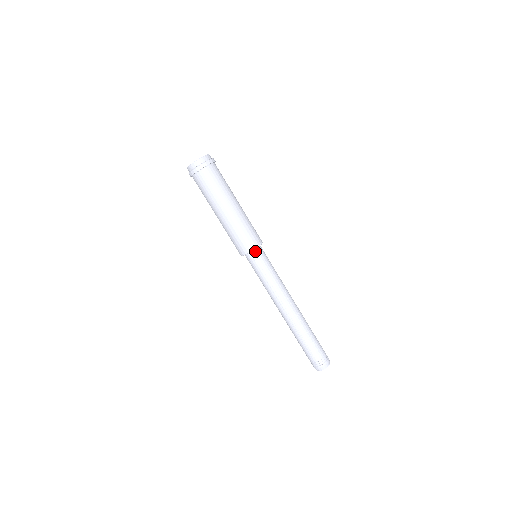
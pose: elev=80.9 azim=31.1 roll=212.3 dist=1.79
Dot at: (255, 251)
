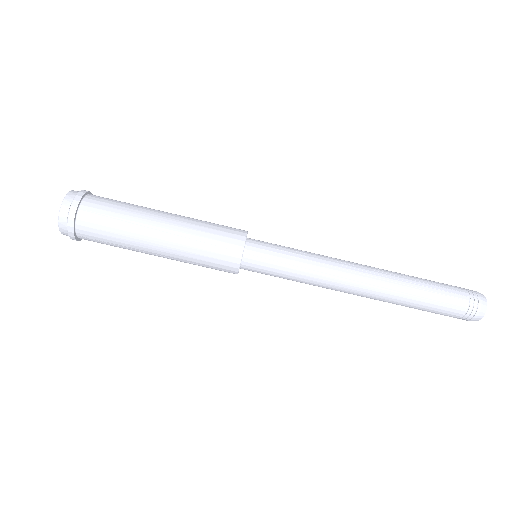
Dot at: (248, 245)
